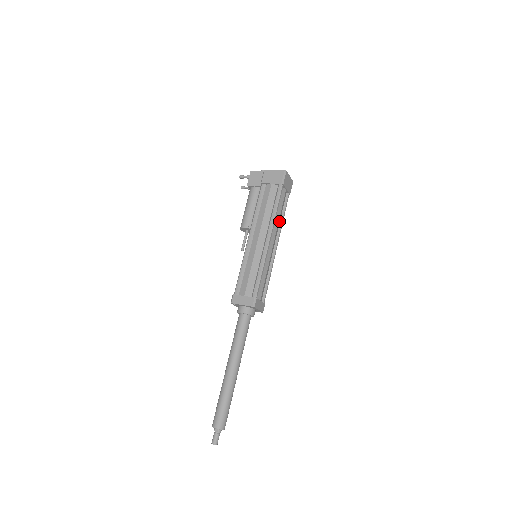
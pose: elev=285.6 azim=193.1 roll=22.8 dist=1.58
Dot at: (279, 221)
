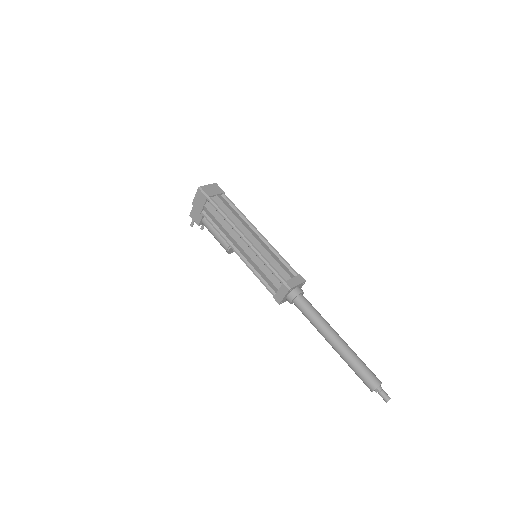
Dot at: (239, 217)
